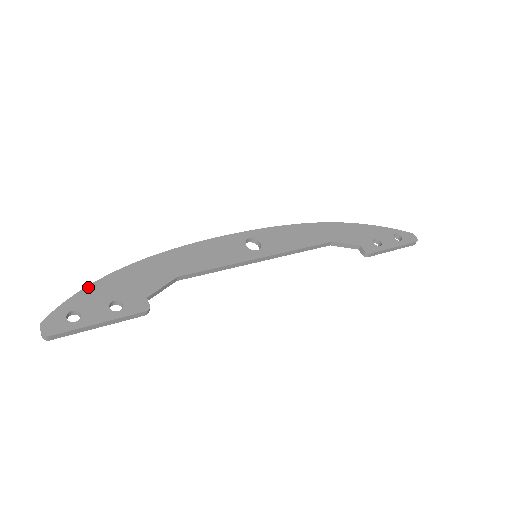
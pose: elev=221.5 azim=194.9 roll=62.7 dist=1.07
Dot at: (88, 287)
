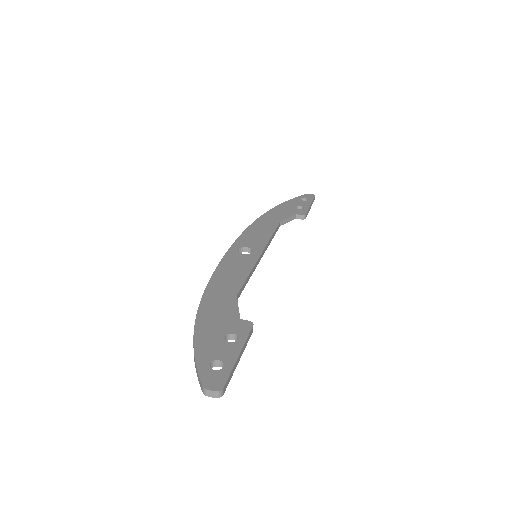
Dot at: (195, 344)
